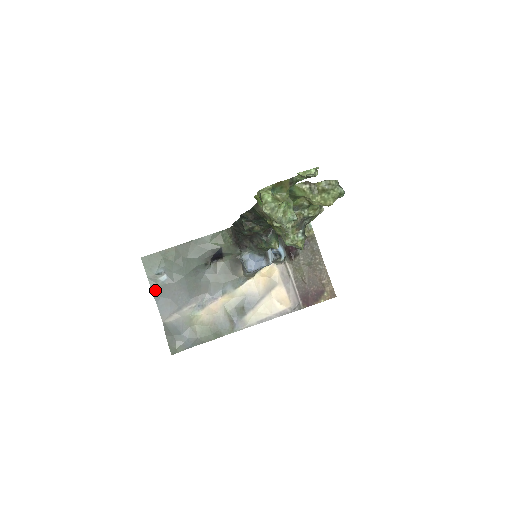
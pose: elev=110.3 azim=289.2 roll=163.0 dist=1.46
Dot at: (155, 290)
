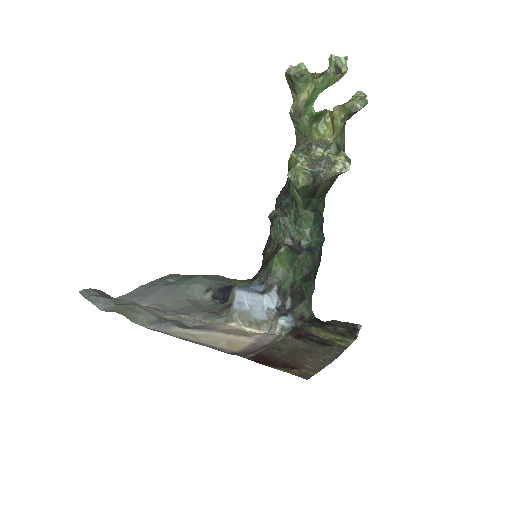
Dot at: (147, 285)
